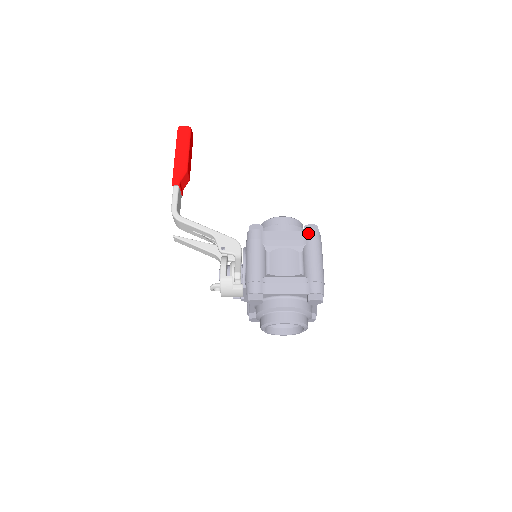
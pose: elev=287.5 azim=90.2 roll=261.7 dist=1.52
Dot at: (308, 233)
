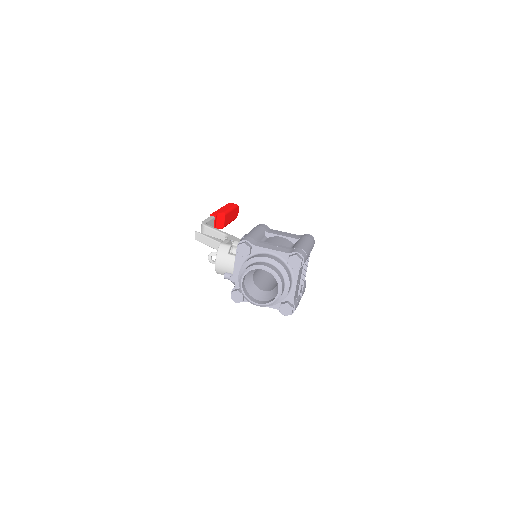
Dot at: (304, 235)
